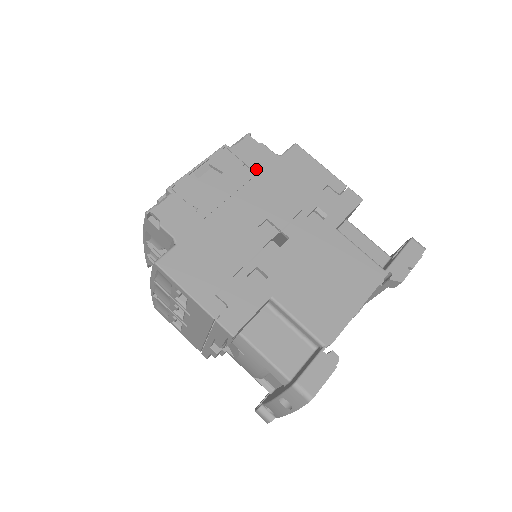
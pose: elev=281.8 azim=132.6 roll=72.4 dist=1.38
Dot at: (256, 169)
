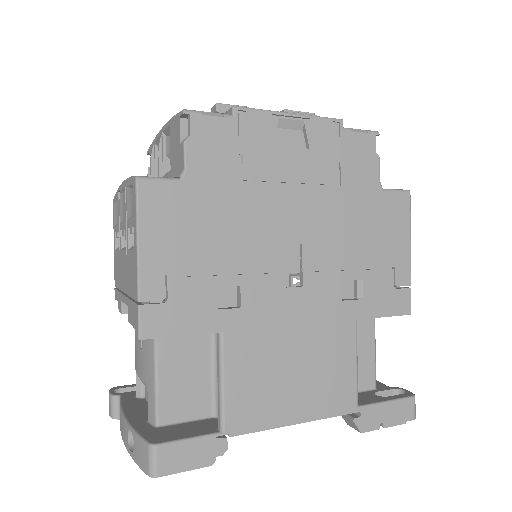
Dot at: (345, 179)
